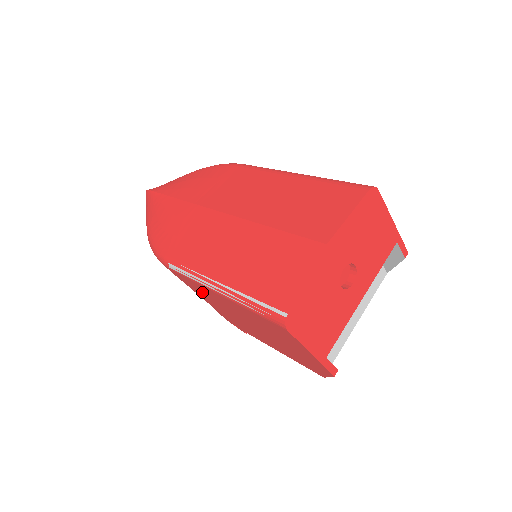
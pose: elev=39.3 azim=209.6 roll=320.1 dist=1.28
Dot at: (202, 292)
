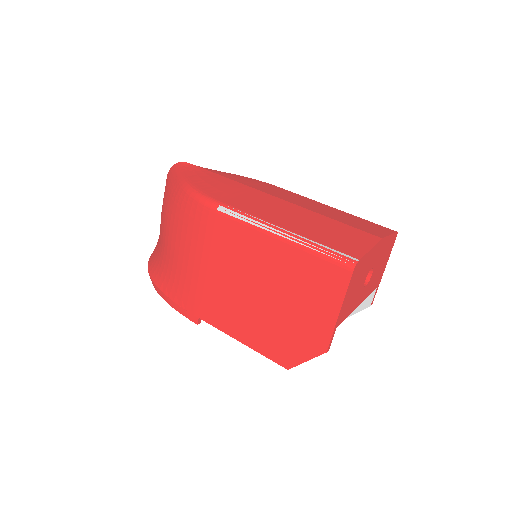
Dot at: (228, 246)
